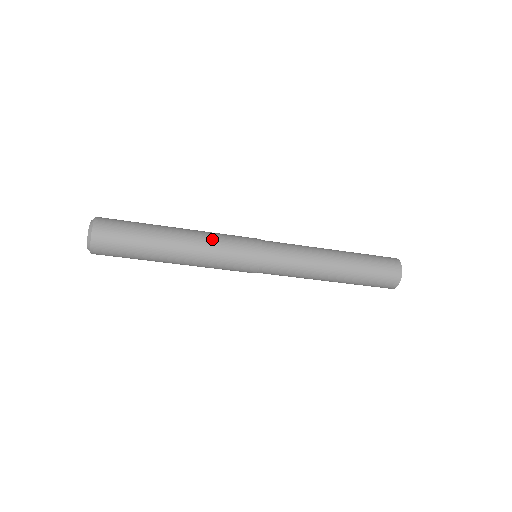
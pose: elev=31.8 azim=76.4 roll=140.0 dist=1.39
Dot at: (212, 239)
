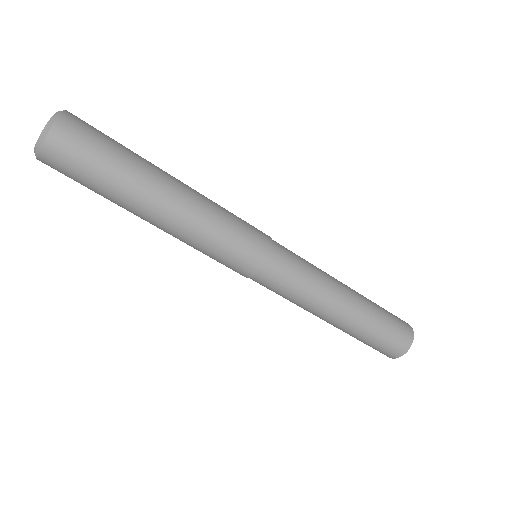
Dot at: (215, 209)
